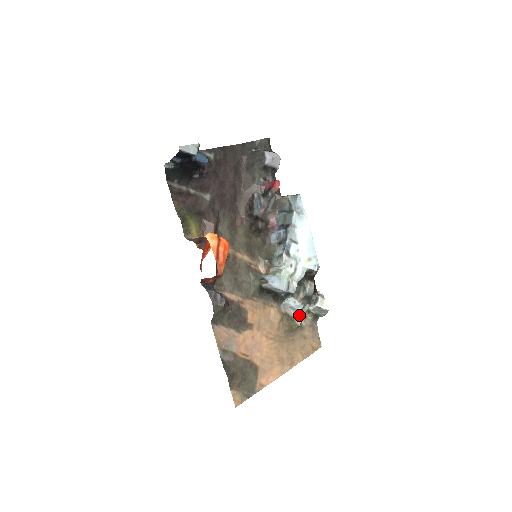
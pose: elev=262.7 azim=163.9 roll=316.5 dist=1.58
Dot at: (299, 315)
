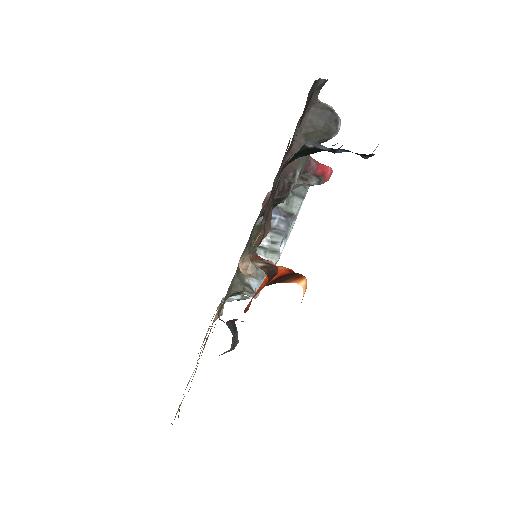
Dot at: occluded
